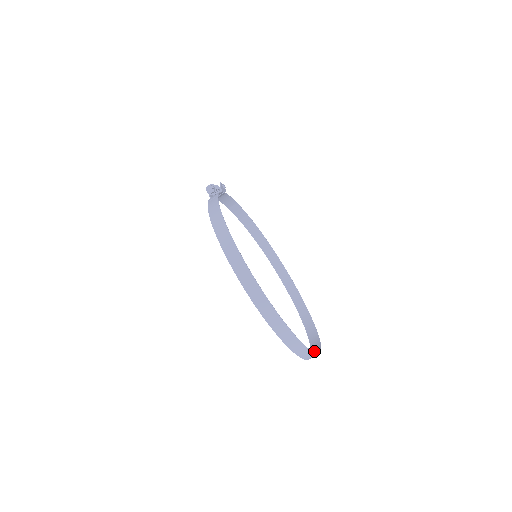
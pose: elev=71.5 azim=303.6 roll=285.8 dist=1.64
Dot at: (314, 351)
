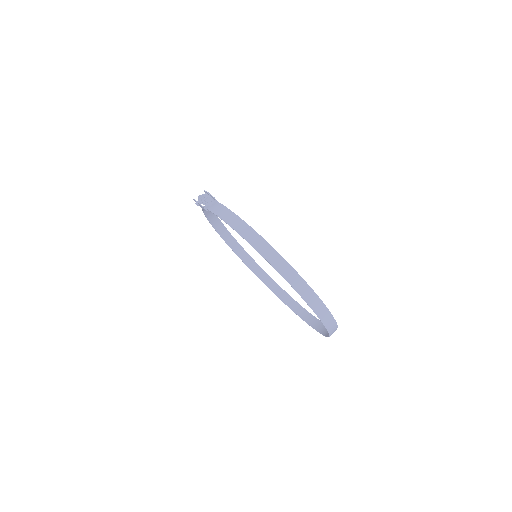
Dot at: (316, 326)
